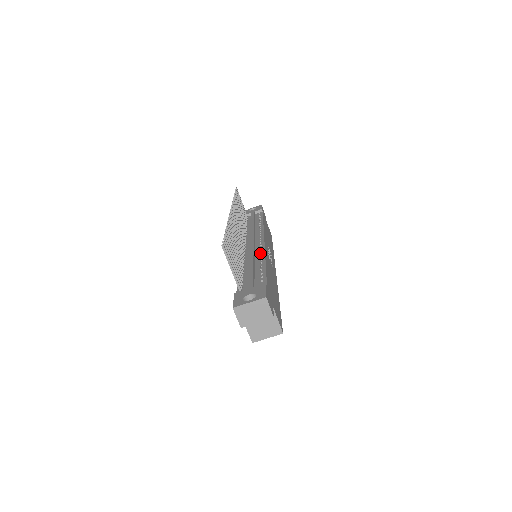
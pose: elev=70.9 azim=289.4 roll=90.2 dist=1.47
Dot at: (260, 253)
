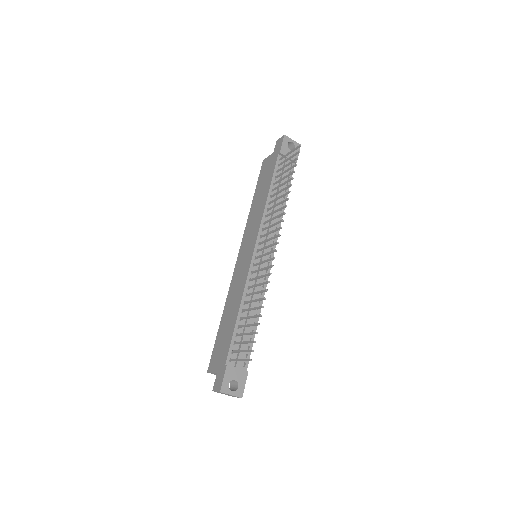
Dot at: occluded
